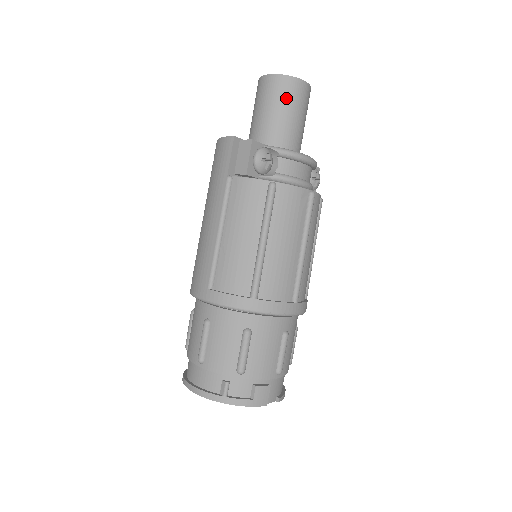
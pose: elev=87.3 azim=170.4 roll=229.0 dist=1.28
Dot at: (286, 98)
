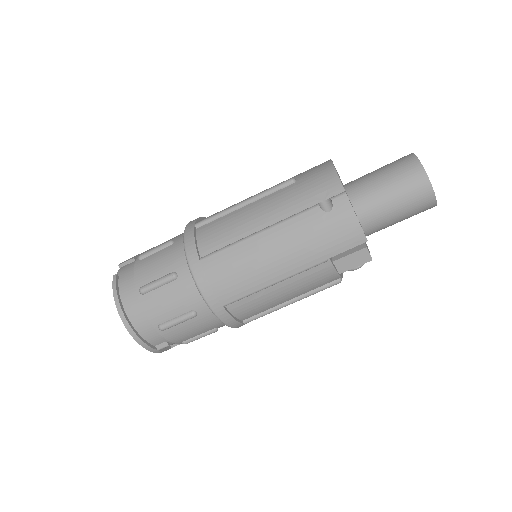
Dot at: occluded
